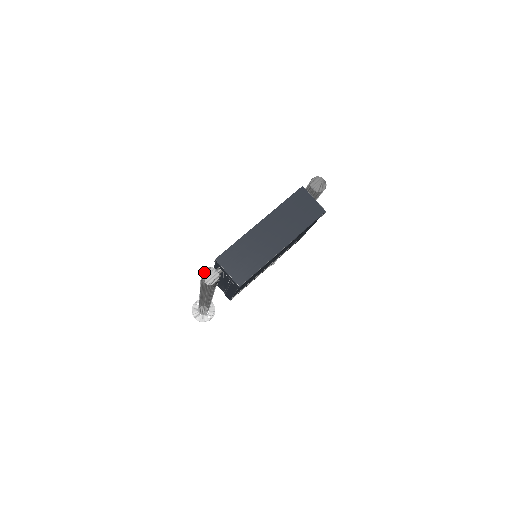
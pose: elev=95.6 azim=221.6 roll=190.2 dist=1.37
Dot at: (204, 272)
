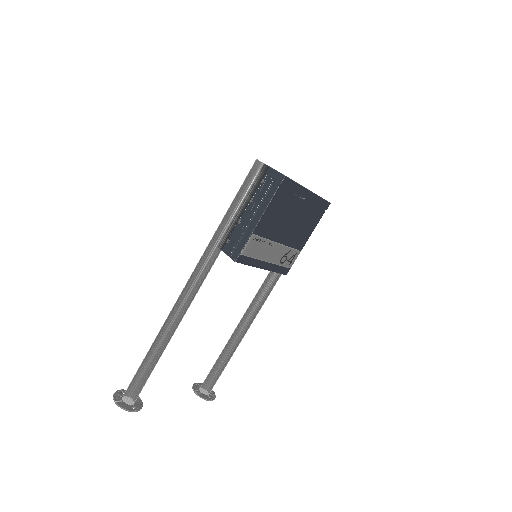
Dot at: occluded
